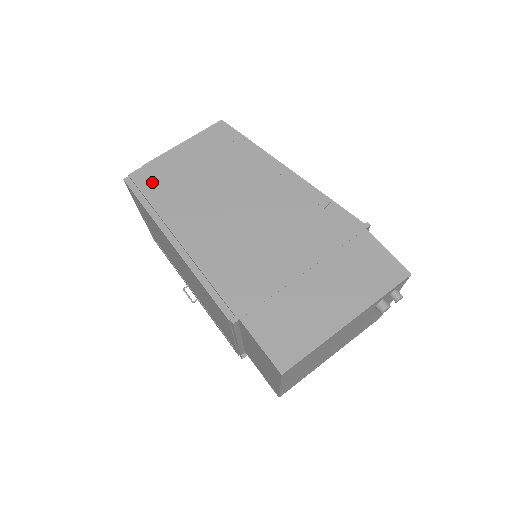
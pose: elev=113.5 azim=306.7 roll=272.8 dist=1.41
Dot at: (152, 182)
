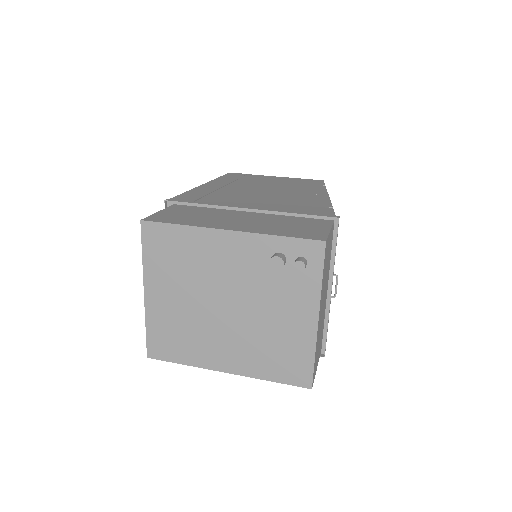
Dot at: (240, 176)
